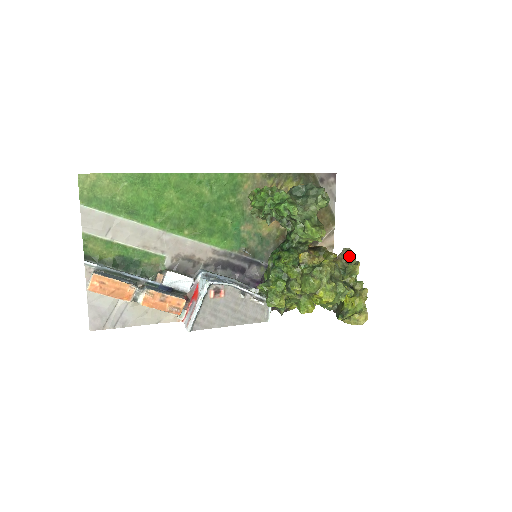
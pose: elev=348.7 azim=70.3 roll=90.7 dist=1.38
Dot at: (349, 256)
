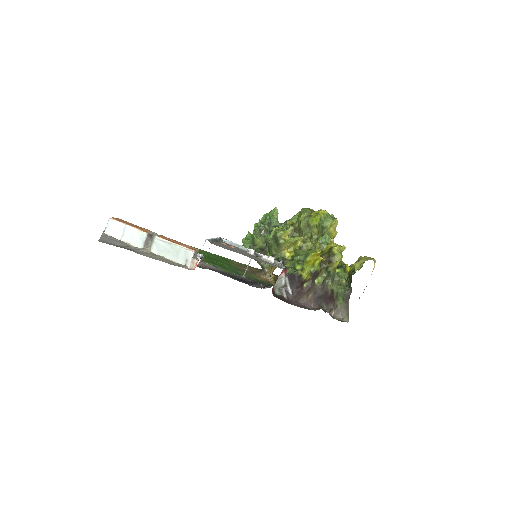
Dot at: occluded
